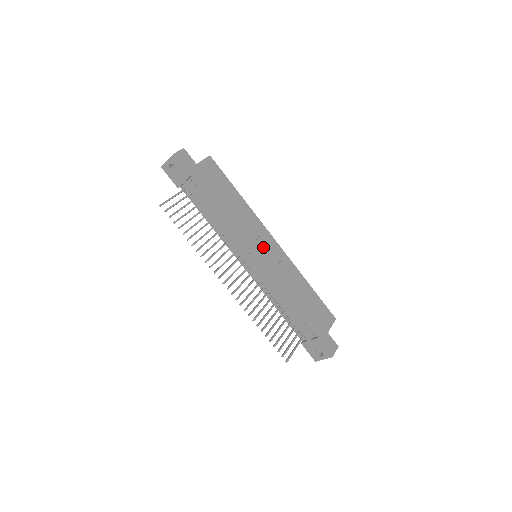
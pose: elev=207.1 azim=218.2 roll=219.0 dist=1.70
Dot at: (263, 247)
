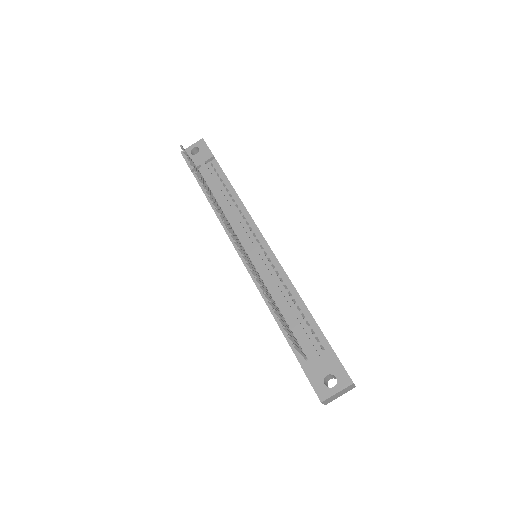
Dot at: occluded
